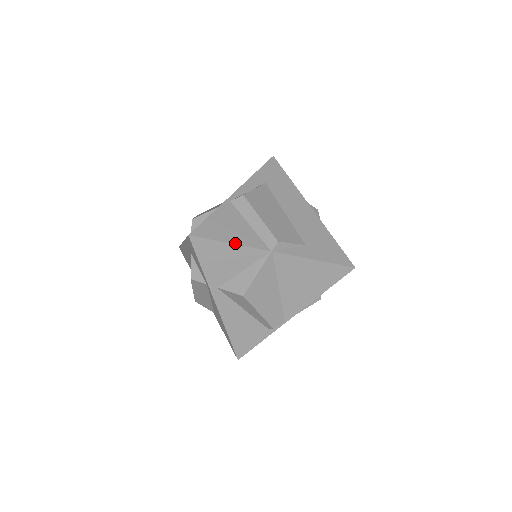
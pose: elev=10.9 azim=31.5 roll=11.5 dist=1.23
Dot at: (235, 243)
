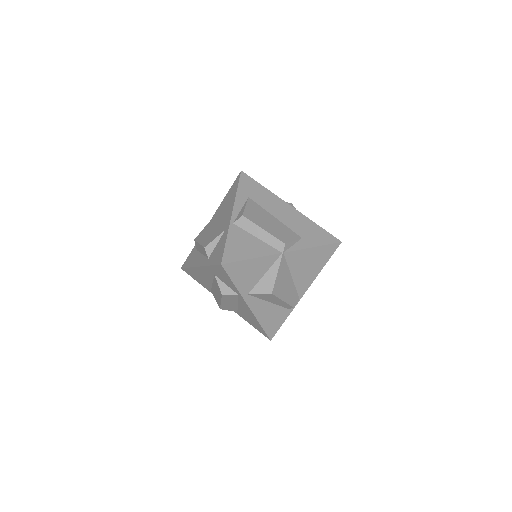
Dot at: (256, 257)
